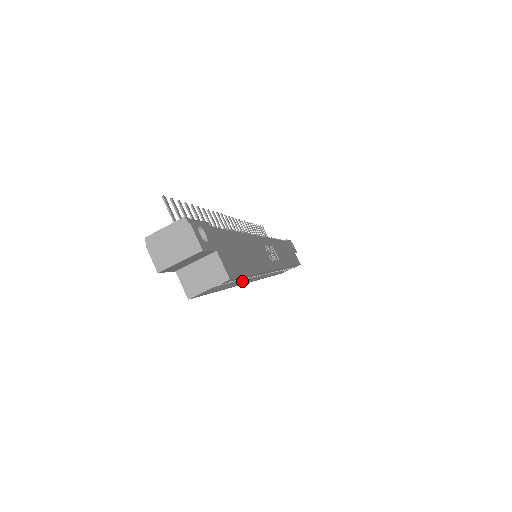
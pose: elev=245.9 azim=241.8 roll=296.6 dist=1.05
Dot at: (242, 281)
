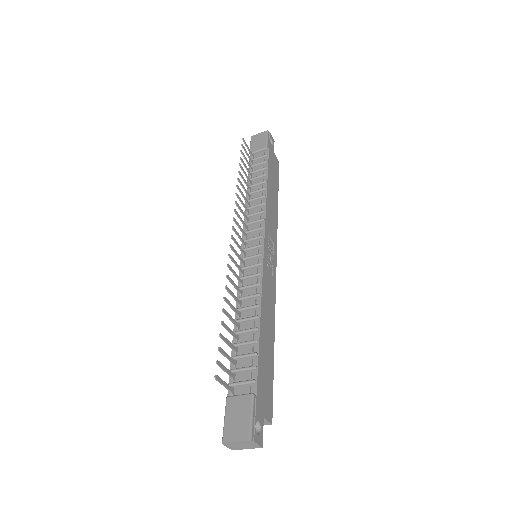
Dot at: occluded
